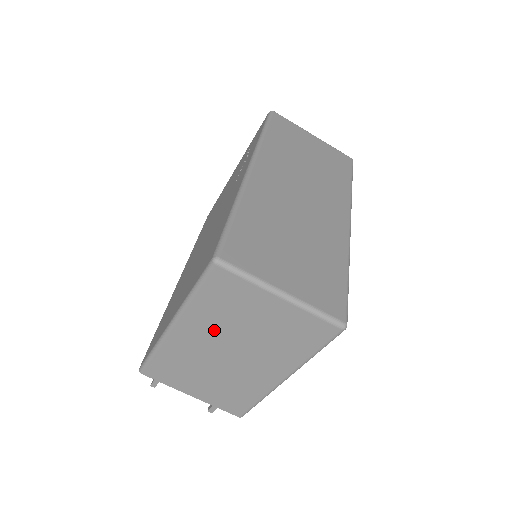
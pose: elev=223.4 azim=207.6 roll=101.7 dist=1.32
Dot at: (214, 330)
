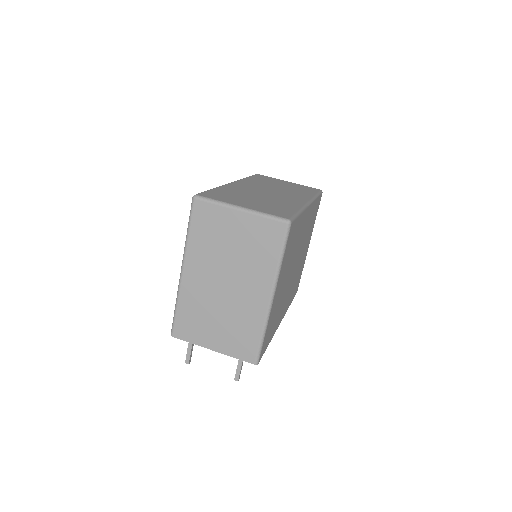
Dot at: (209, 262)
